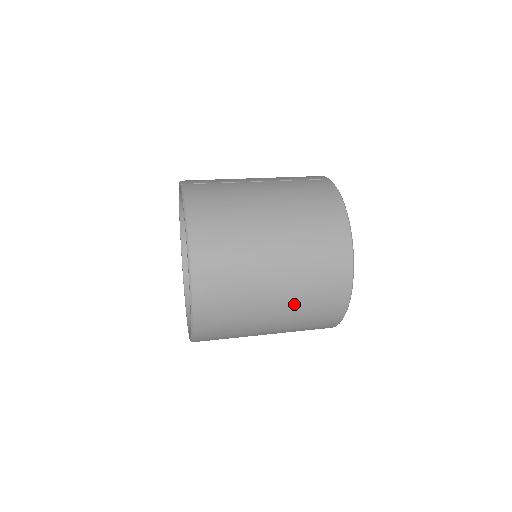
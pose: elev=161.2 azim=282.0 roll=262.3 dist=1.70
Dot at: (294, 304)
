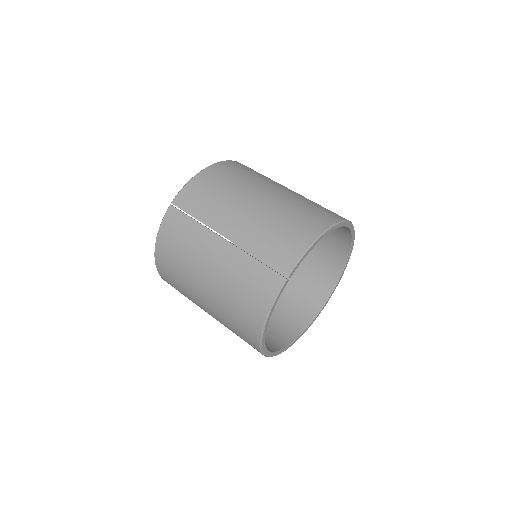
Dot at: occluded
